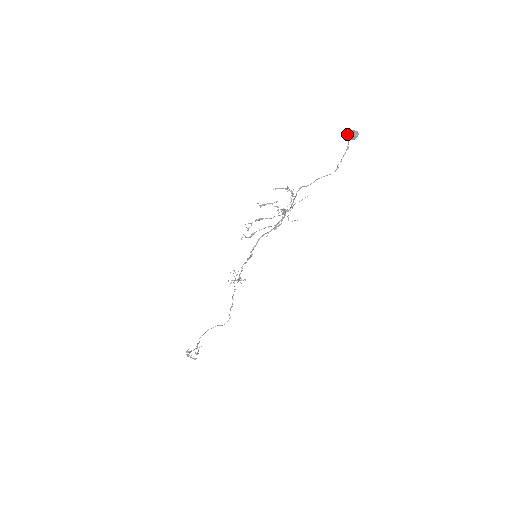
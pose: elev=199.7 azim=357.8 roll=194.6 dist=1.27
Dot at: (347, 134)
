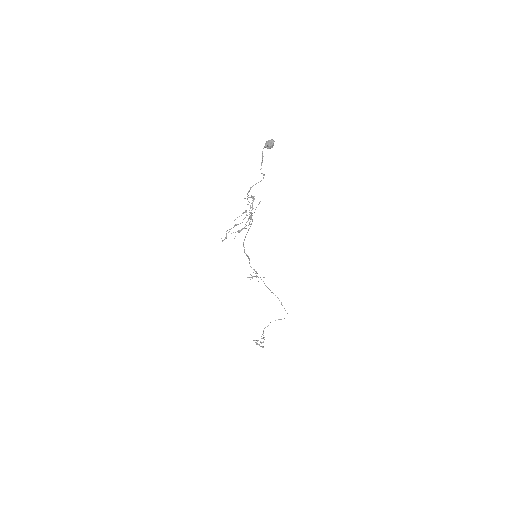
Dot at: (265, 144)
